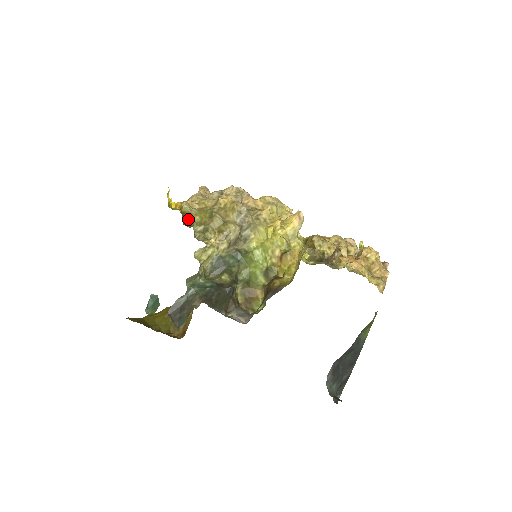
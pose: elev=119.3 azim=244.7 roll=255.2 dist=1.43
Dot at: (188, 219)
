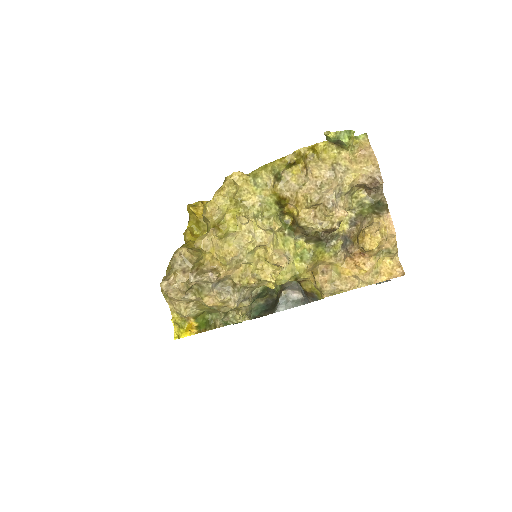
Dot at: (201, 314)
